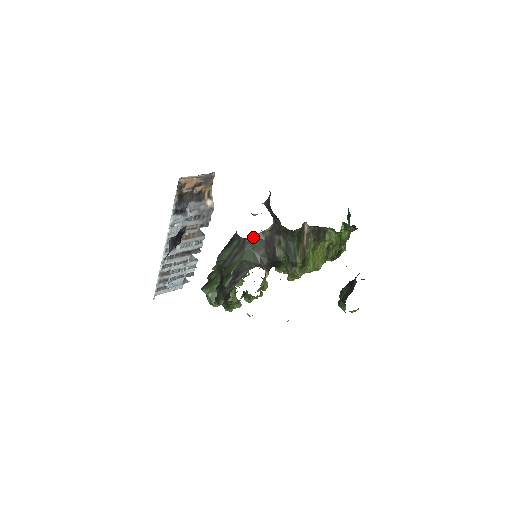
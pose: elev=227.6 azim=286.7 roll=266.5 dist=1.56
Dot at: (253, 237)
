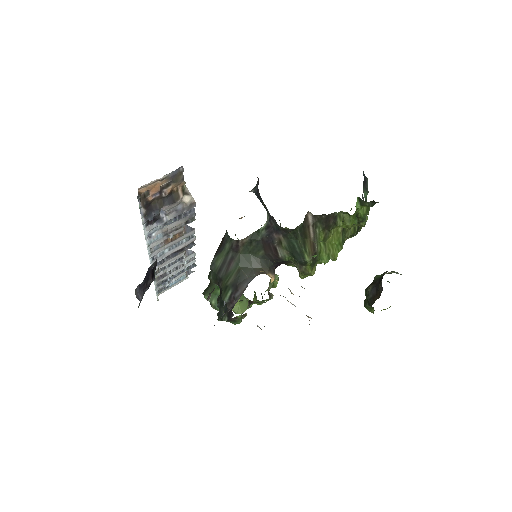
Dot at: (247, 239)
